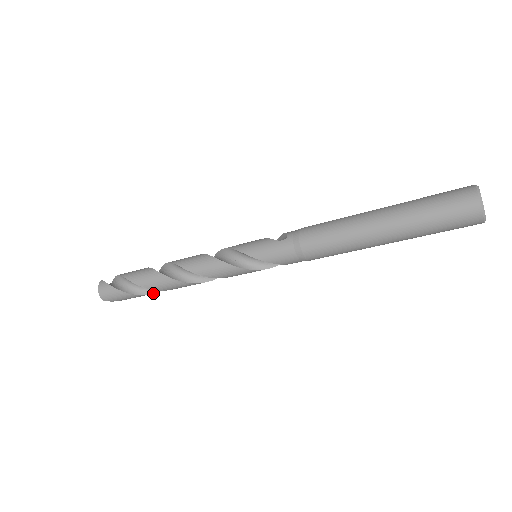
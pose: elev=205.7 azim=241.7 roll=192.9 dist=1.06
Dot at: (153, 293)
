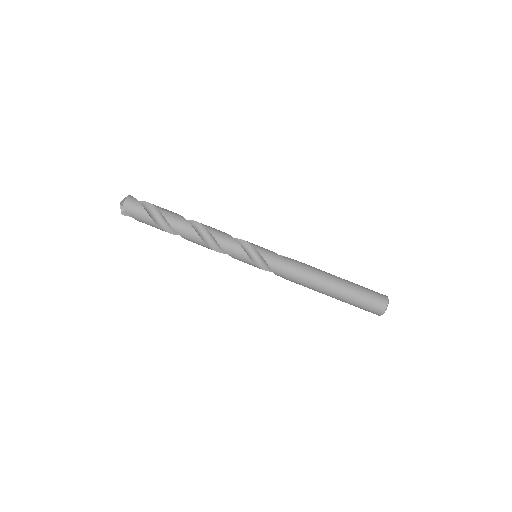
Dot at: (164, 230)
